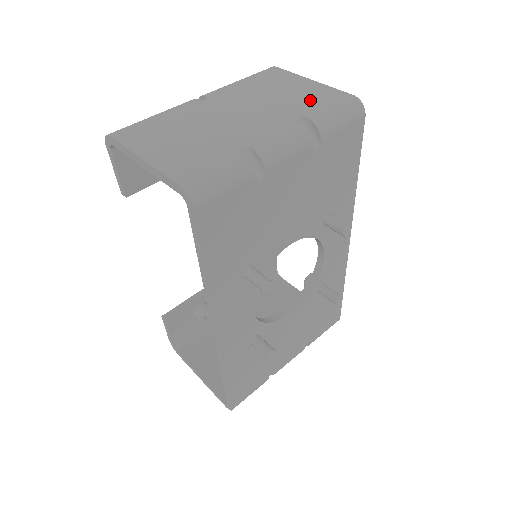
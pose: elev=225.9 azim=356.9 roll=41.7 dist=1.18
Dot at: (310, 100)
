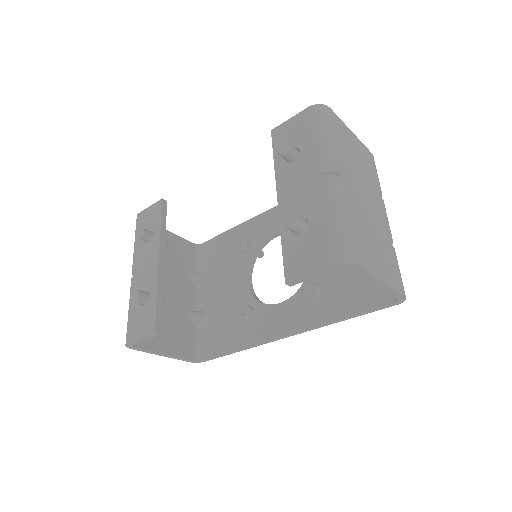
Dot at: (369, 166)
